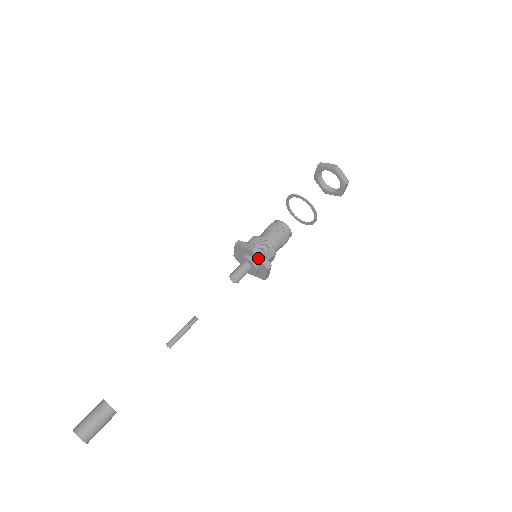
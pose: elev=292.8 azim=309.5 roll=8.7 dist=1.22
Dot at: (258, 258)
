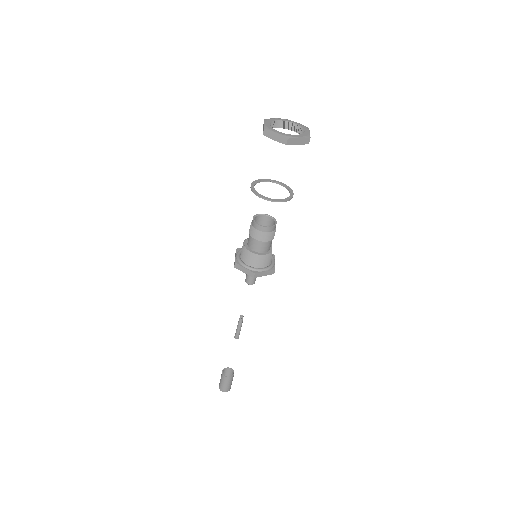
Dot at: occluded
